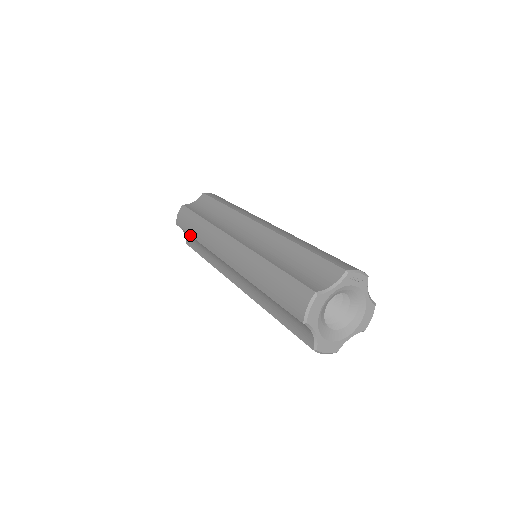
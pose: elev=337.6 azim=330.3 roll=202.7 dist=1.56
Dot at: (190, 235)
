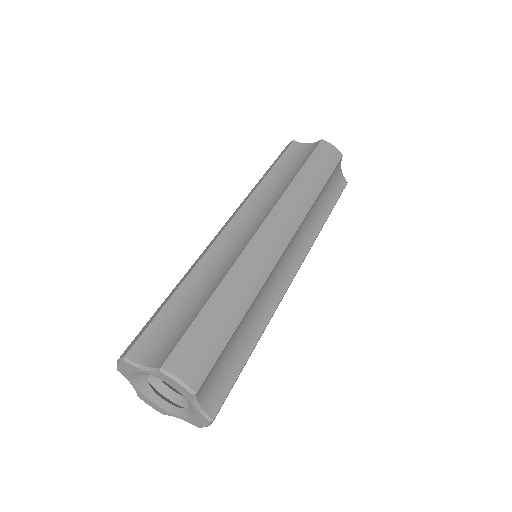
Dot at: occluded
